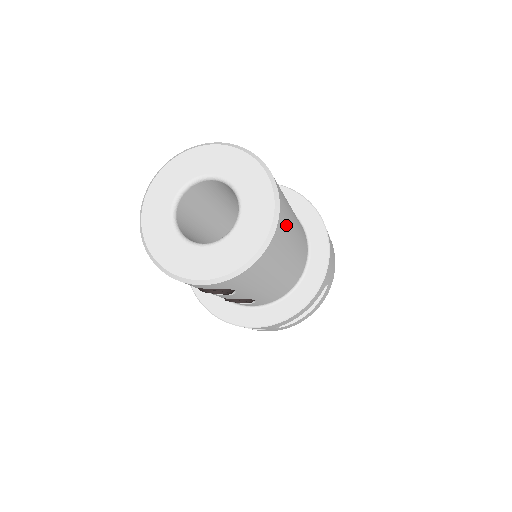
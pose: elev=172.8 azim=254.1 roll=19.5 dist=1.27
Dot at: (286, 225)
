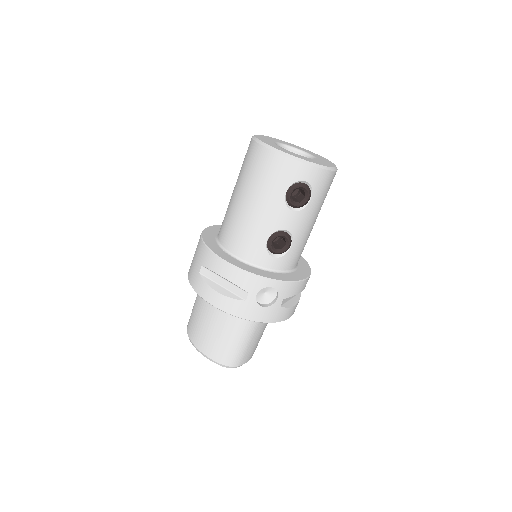
Dot at: occluded
